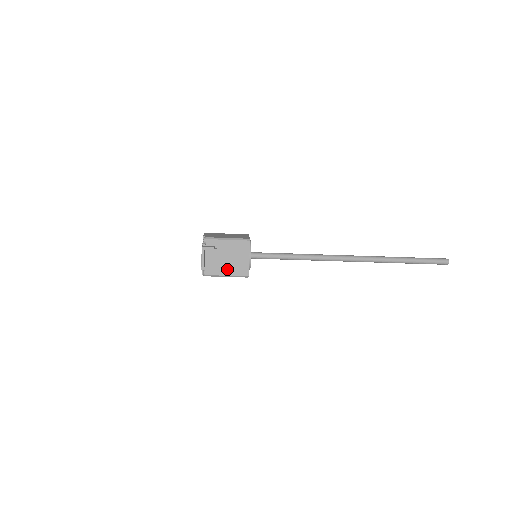
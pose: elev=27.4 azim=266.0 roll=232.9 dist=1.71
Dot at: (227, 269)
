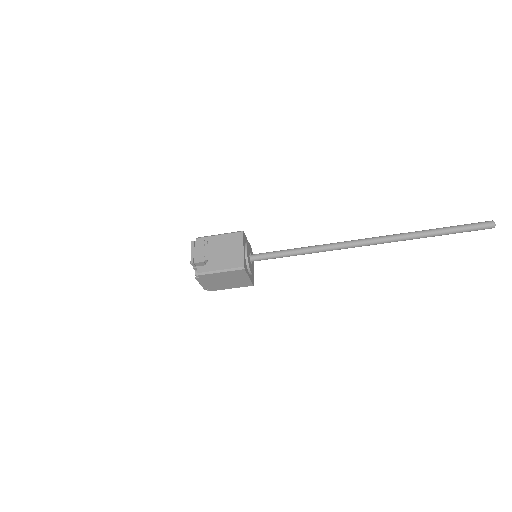
Dot at: (220, 263)
